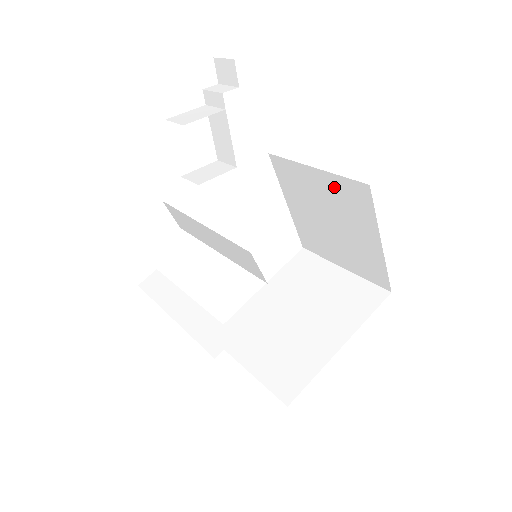
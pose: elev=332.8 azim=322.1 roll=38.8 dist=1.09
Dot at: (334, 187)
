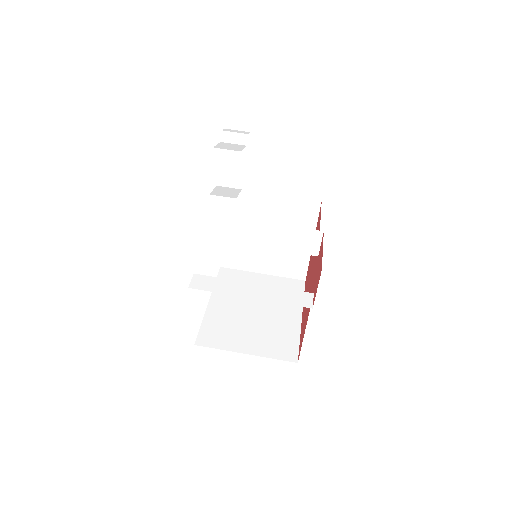
Dot at: (287, 206)
